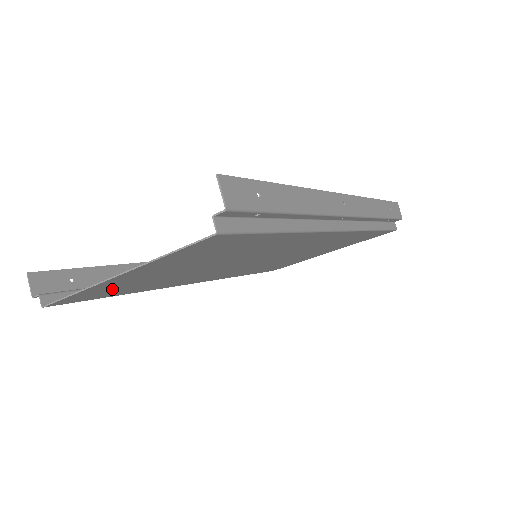
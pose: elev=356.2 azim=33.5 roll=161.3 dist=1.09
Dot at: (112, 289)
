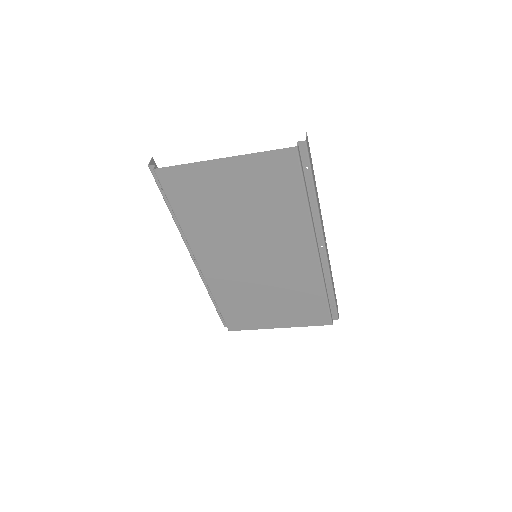
Dot at: (193, 187)
